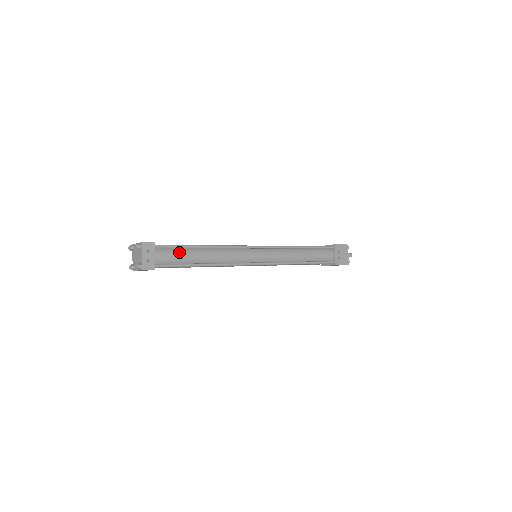
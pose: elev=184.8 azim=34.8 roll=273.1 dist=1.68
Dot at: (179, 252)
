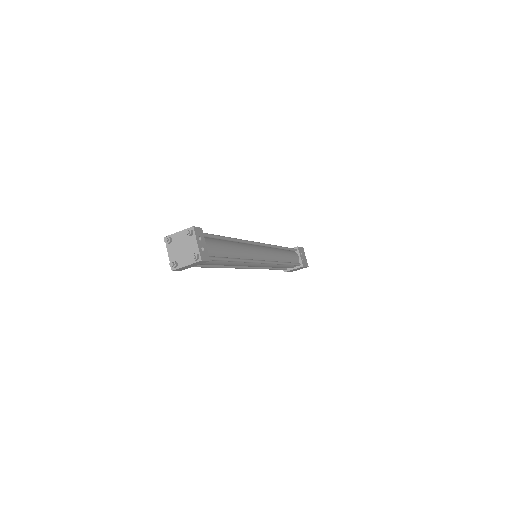
Dot at: (218, 243)
